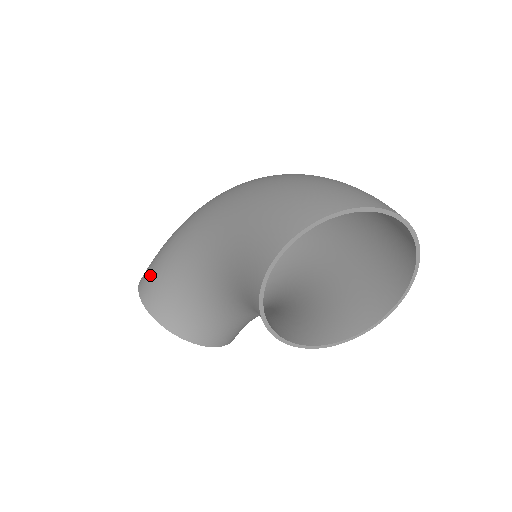
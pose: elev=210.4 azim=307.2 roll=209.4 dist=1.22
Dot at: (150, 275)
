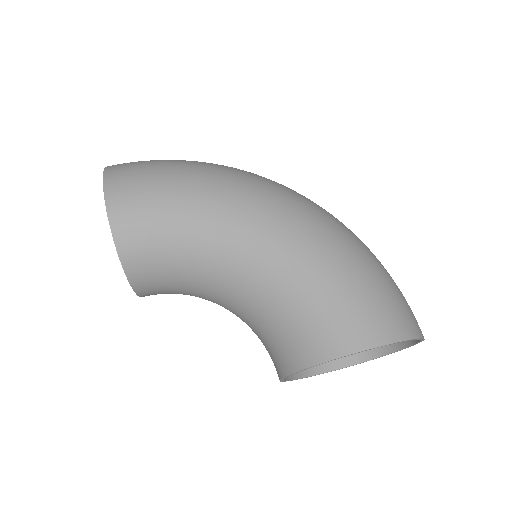
Dot at: (139, 199)
